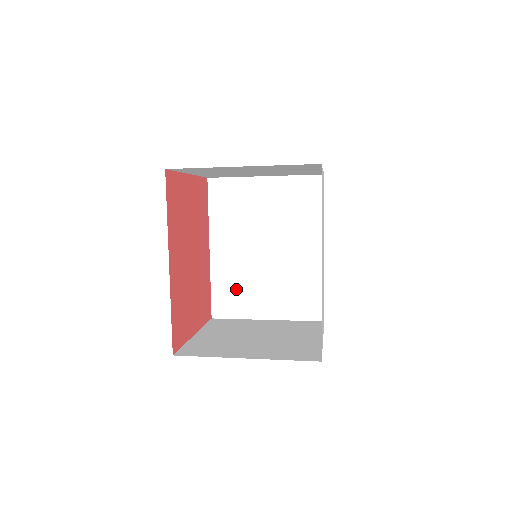
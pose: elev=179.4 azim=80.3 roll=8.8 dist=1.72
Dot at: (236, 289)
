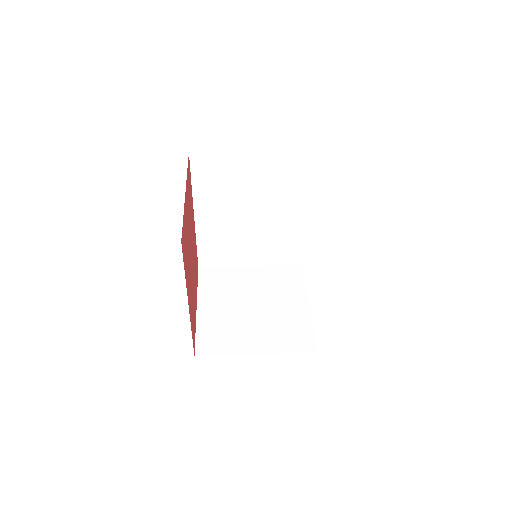
Dot at: (222, 246)
